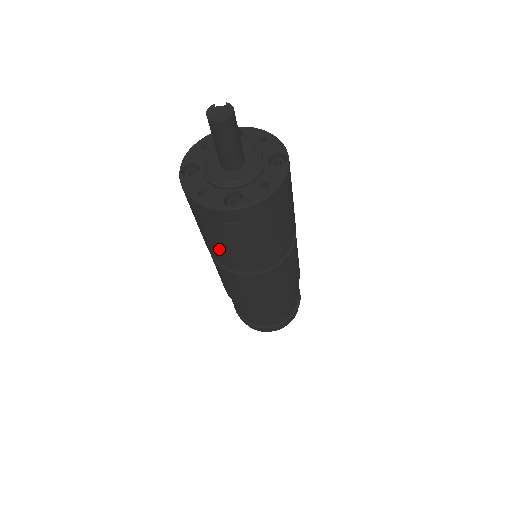
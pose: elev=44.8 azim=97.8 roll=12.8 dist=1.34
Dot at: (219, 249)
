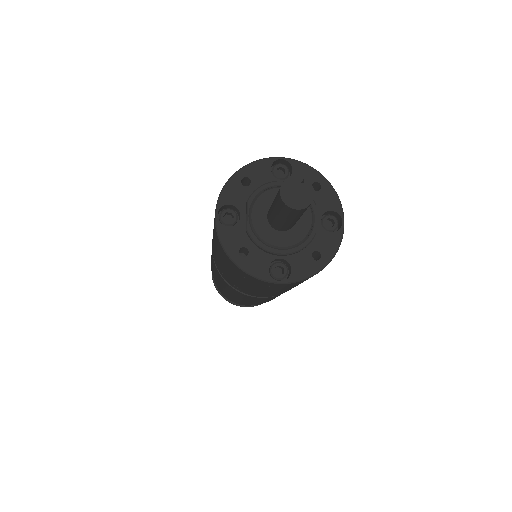
Dot at: (237, 284)
